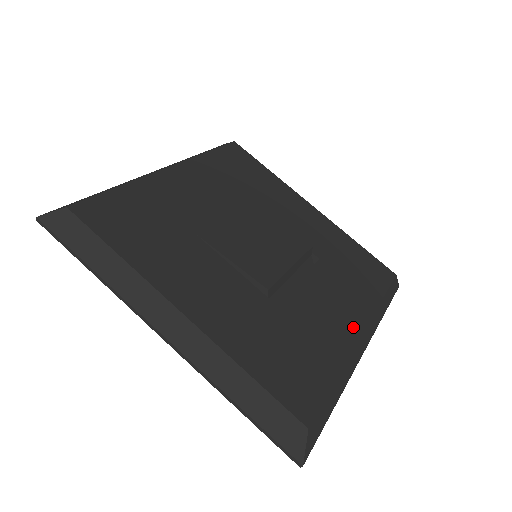
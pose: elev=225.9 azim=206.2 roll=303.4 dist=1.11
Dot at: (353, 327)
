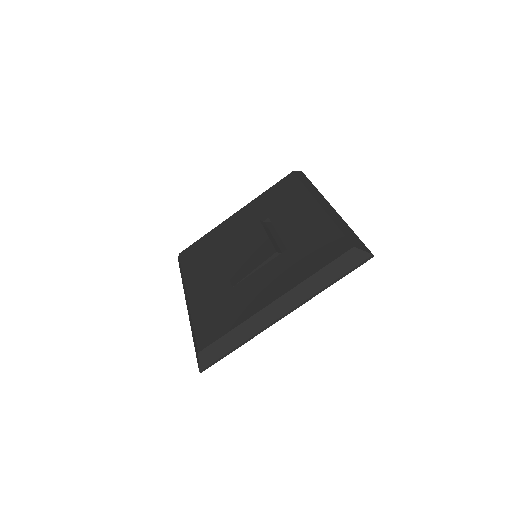
Dot at: (313, 208)
